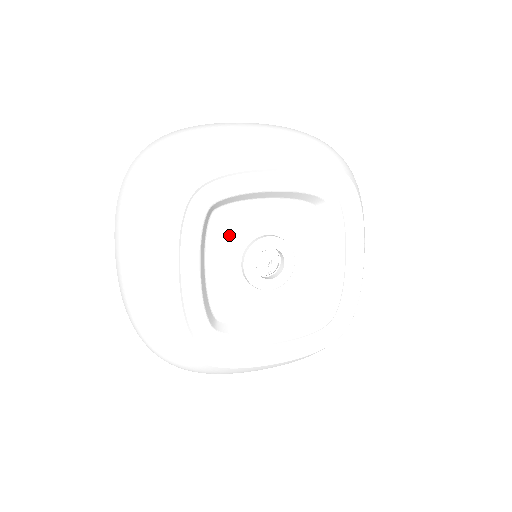
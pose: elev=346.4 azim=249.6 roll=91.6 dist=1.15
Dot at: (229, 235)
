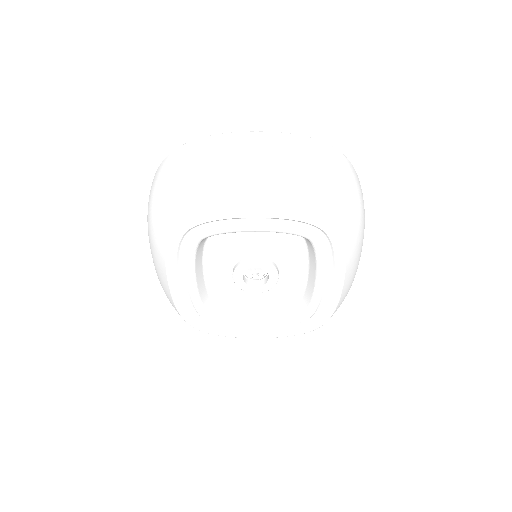
Dot at: (223, 252)
